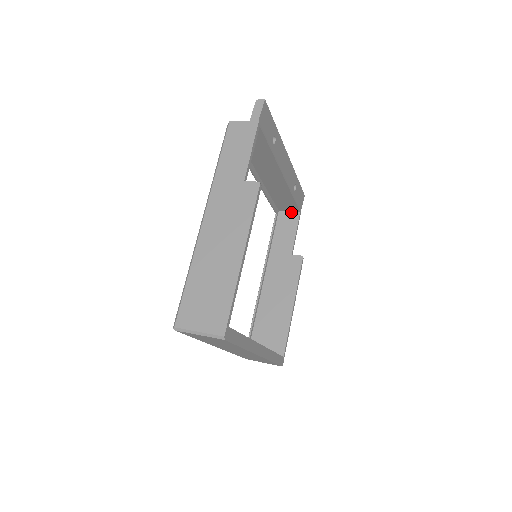
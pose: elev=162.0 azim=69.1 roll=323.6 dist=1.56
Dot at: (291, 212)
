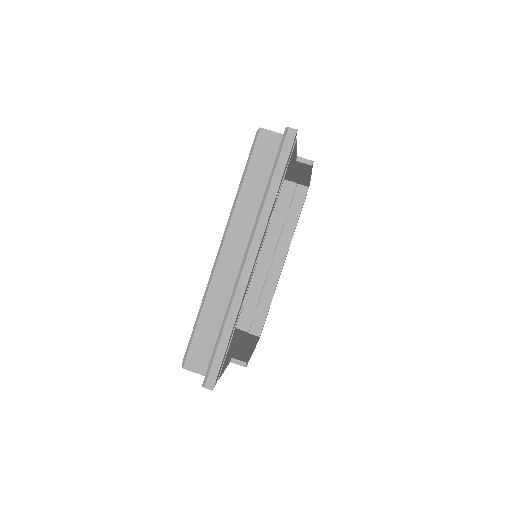
Dot at: (280, 140)
